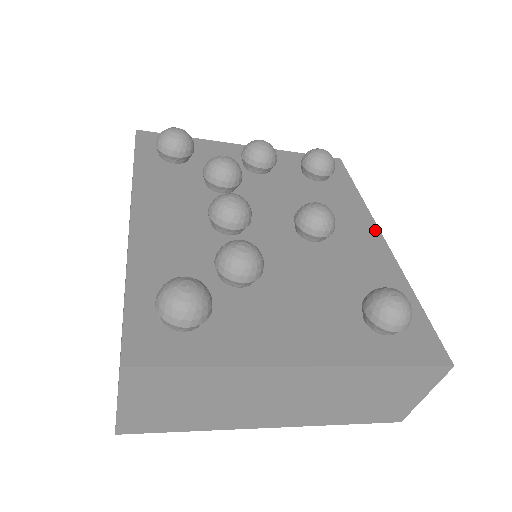
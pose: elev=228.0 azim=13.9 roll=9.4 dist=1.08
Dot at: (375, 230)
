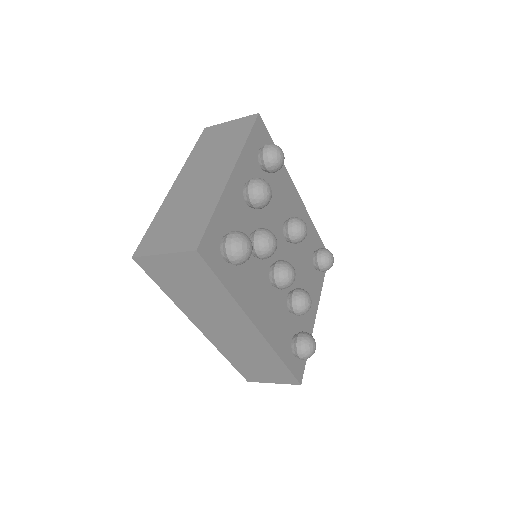
Dot at: (296, 192)
